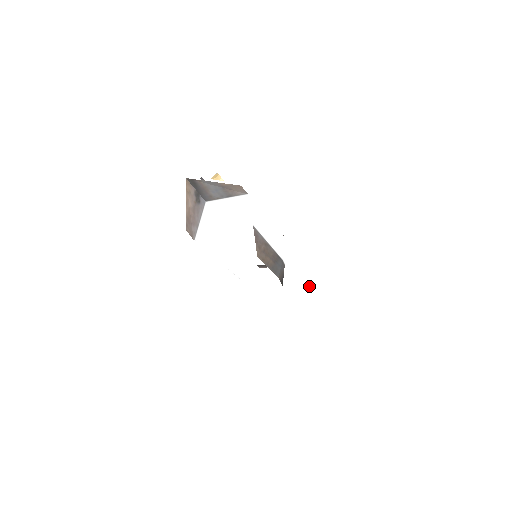
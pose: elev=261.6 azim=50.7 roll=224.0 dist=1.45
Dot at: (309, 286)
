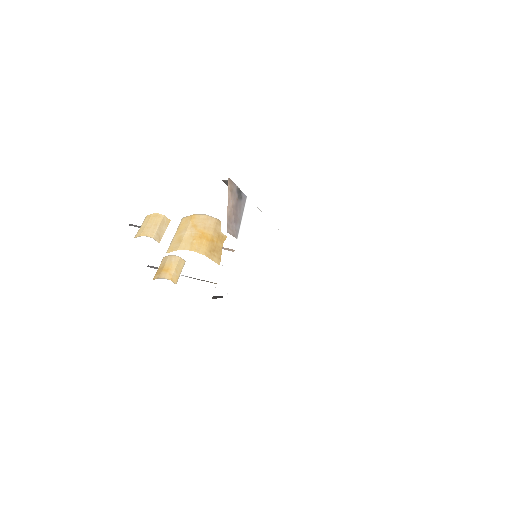
Dot at: occluded
